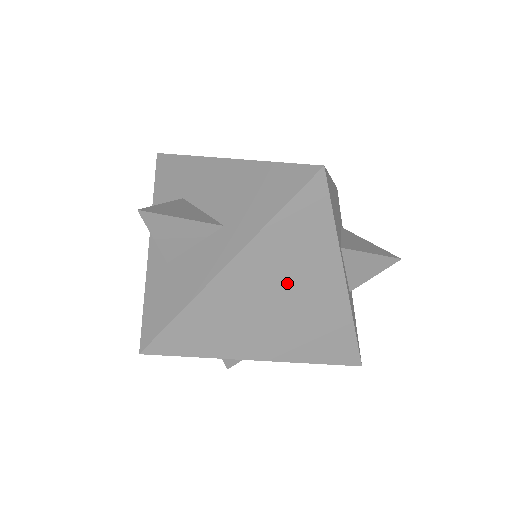
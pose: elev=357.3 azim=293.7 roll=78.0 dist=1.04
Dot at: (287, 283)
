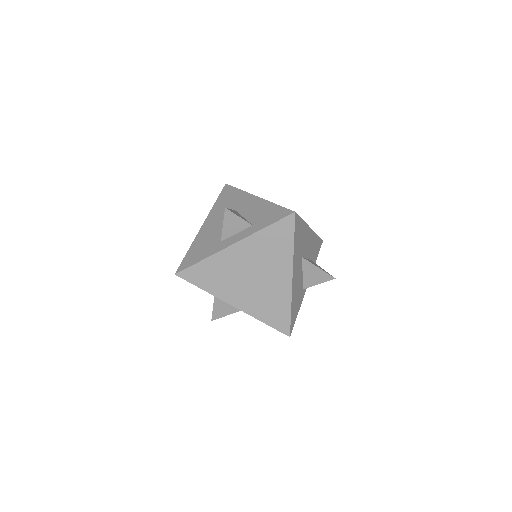
Dot at: occluded
